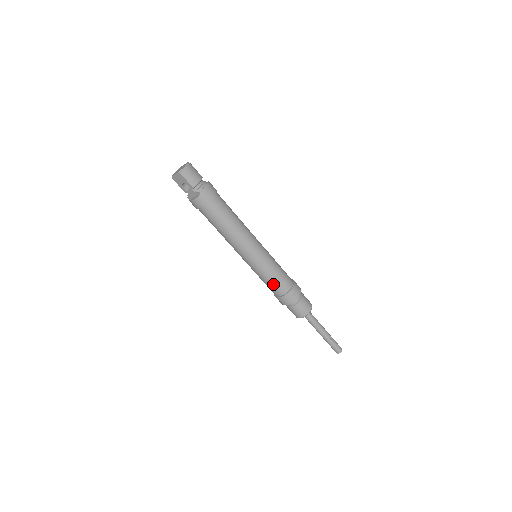
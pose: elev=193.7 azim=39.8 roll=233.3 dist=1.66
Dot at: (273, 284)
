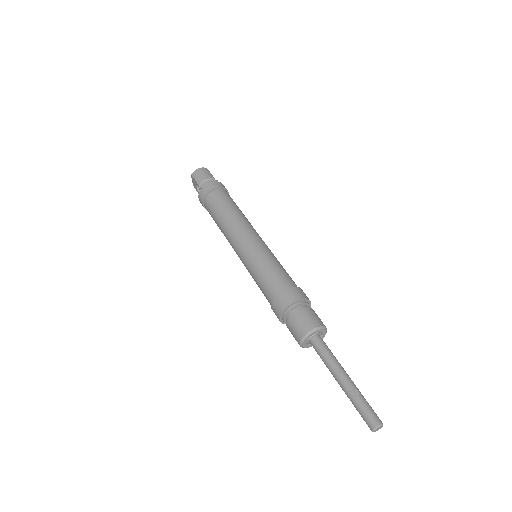
Dot at: (262, 285)
